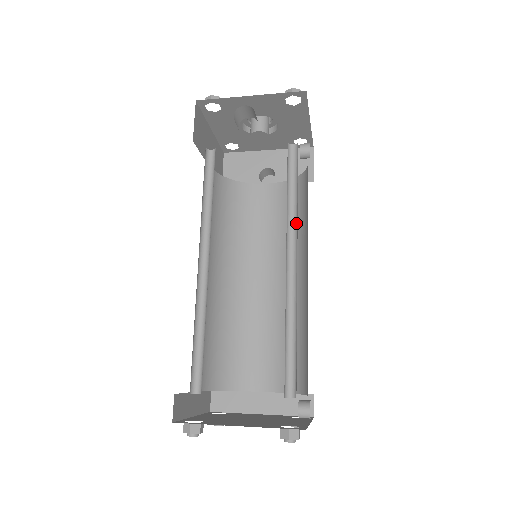
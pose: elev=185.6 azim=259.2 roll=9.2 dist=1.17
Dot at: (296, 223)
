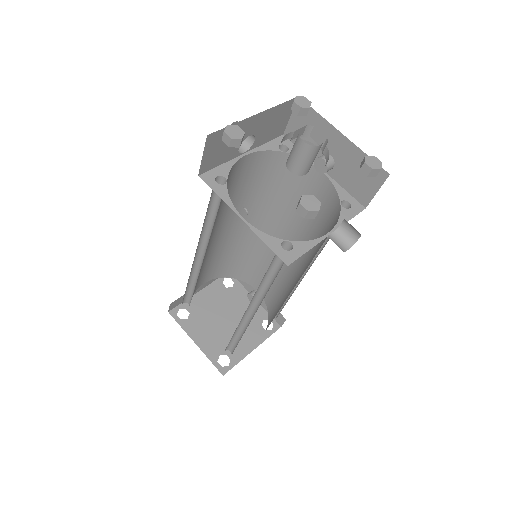
Dot at: occluded
